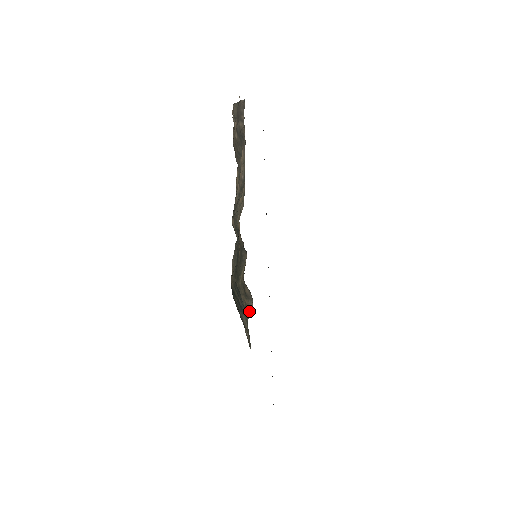
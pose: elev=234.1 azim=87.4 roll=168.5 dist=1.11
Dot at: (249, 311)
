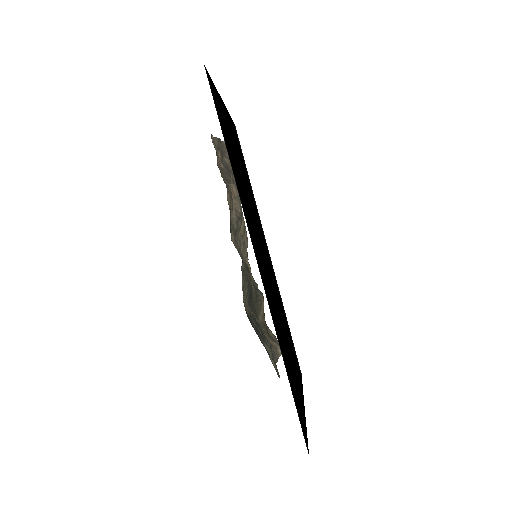
Dot at: (277, 354)
